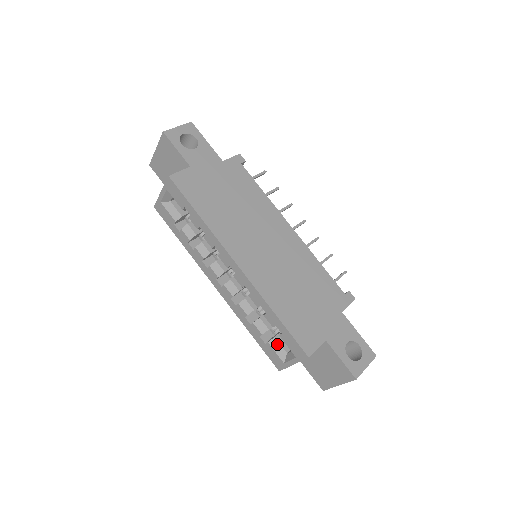
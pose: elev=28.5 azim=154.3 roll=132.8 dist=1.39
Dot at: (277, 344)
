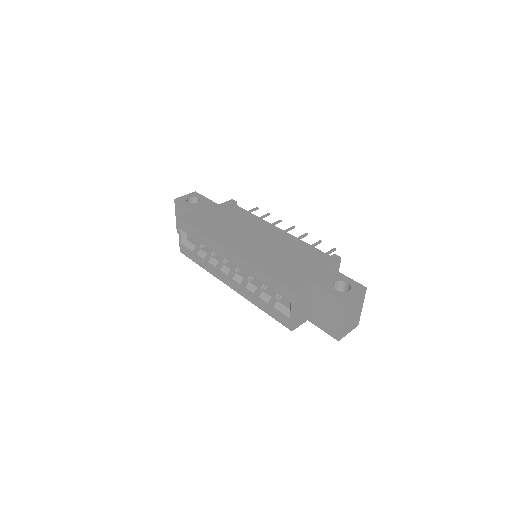
Dot at: (280, 305)
